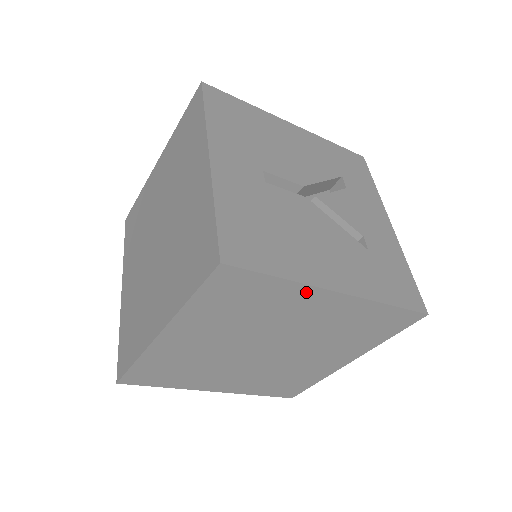
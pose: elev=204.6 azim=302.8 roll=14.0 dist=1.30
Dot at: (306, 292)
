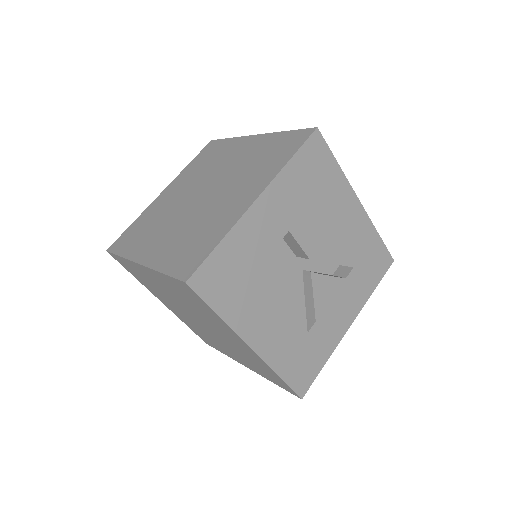
Dot at: (231, 330)
